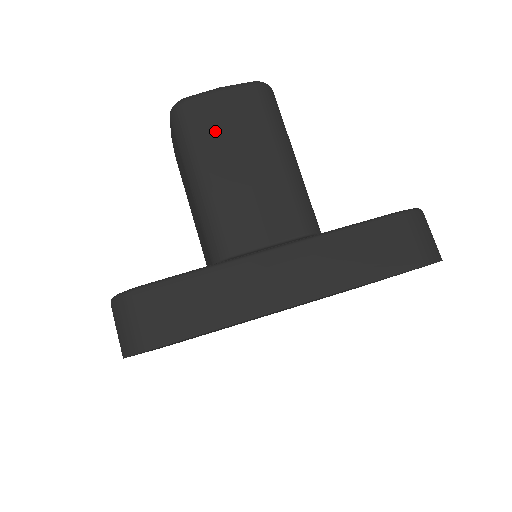
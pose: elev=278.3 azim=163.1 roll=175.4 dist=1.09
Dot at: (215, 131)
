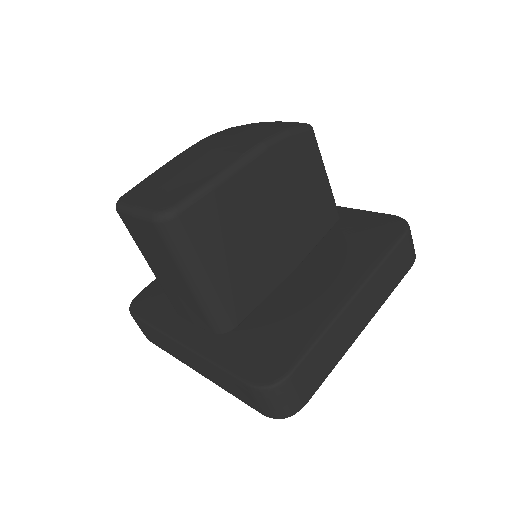
Dot at: (141, 243)
